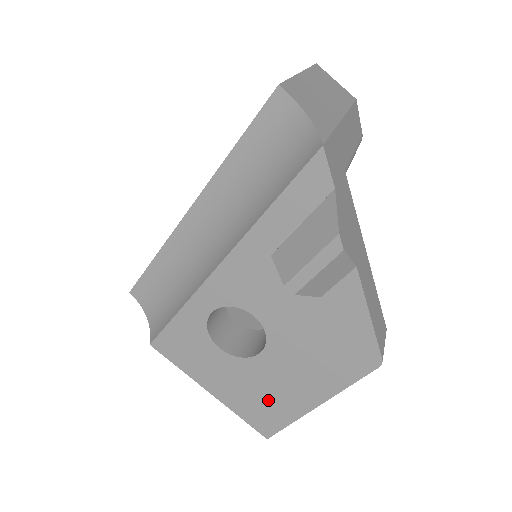
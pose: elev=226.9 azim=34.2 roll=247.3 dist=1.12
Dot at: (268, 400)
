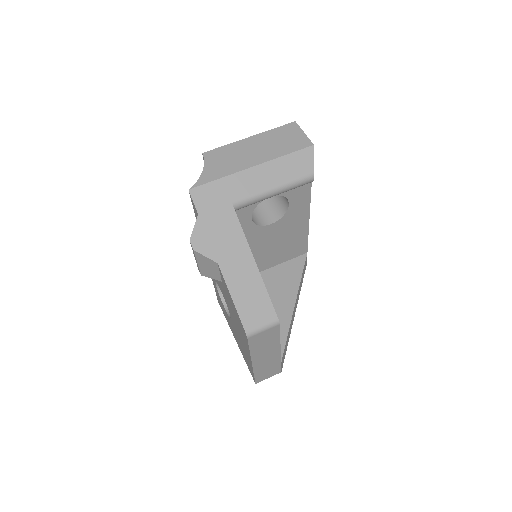
Dot at: (244, 352)
